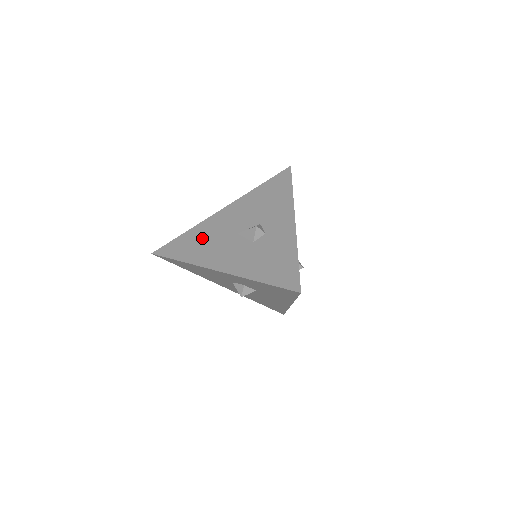
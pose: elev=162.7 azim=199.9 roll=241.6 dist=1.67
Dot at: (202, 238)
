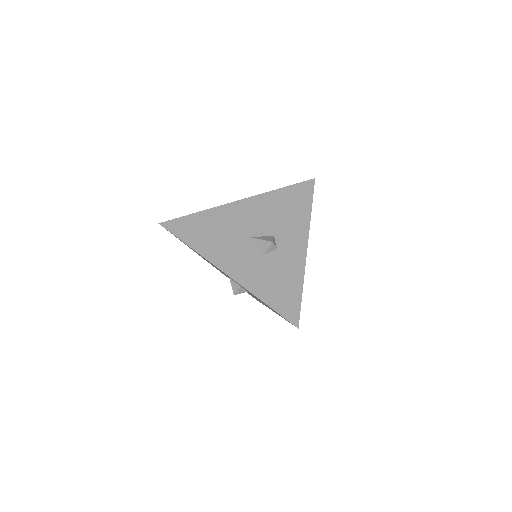
Dot at: (214, 227)
